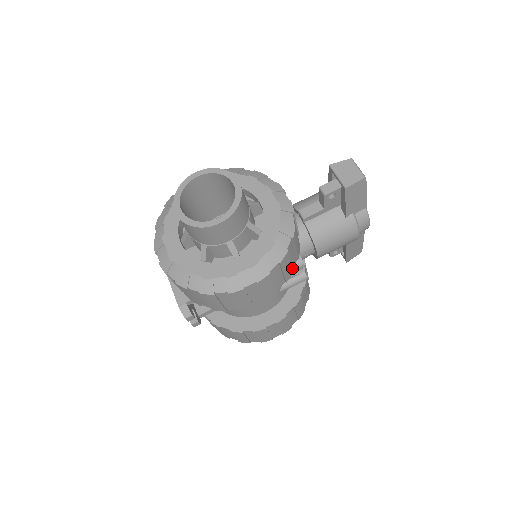
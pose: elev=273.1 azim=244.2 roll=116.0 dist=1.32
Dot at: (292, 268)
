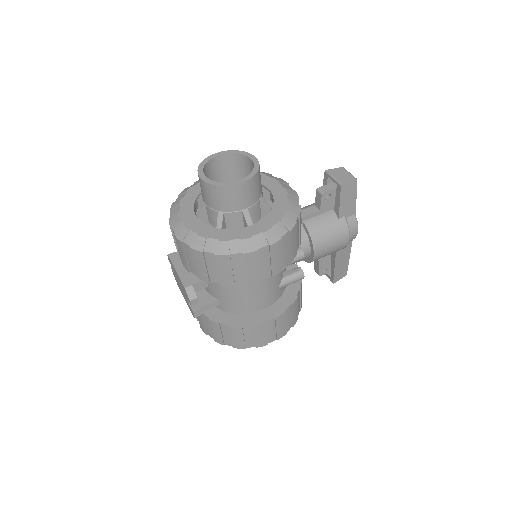
Dot at: (296, 249)
